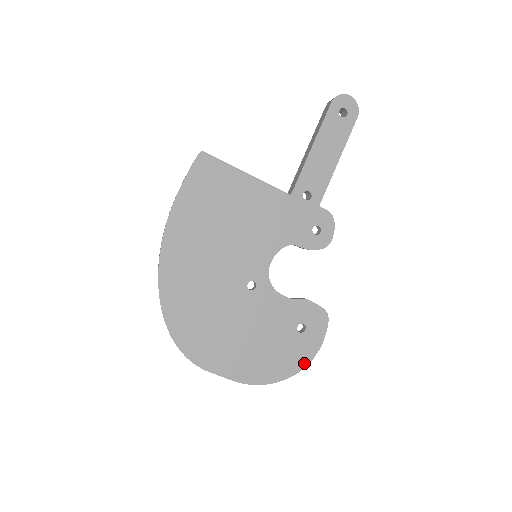
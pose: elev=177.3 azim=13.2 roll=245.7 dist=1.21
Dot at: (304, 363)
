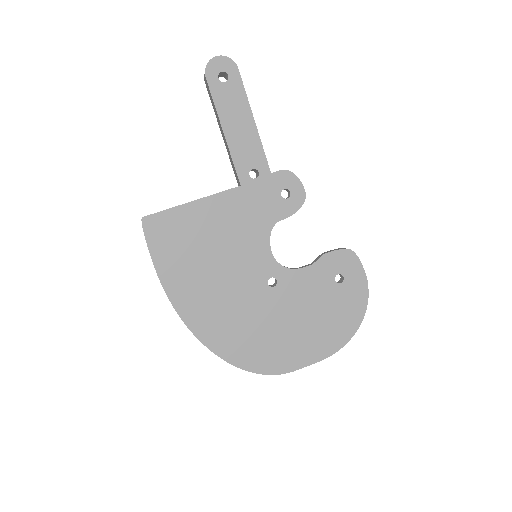
Dot at: (364, 302)
